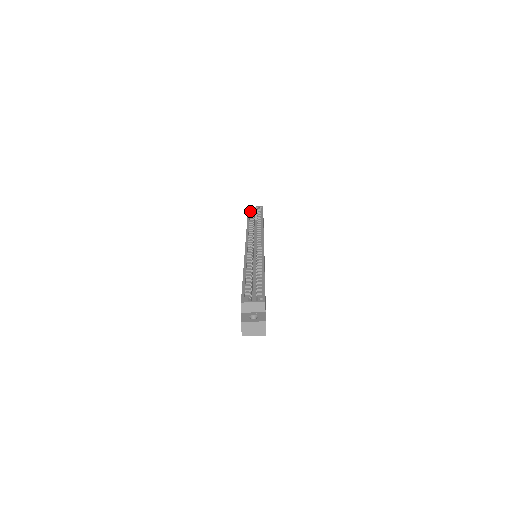
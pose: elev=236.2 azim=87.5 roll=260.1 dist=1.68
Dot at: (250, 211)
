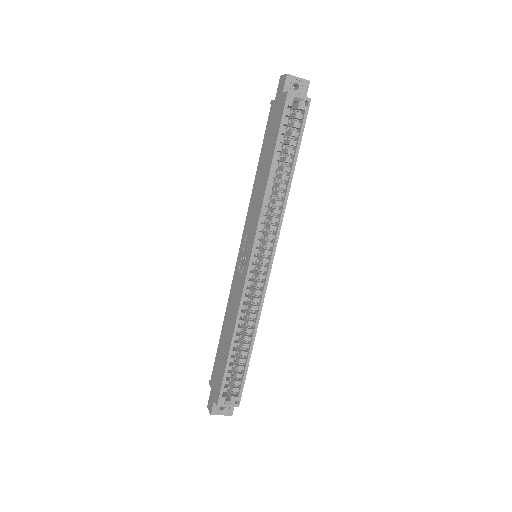
Dot at: (286, 111)
